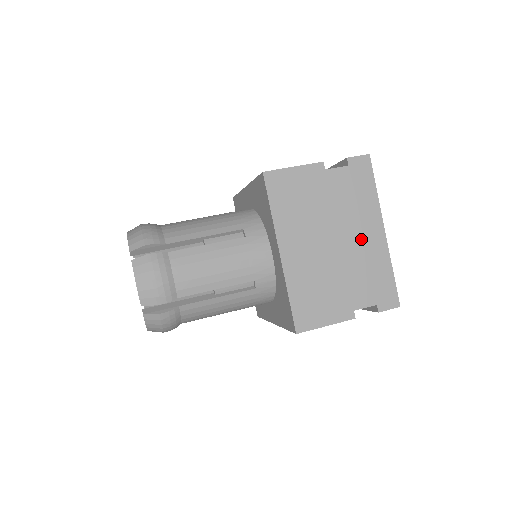
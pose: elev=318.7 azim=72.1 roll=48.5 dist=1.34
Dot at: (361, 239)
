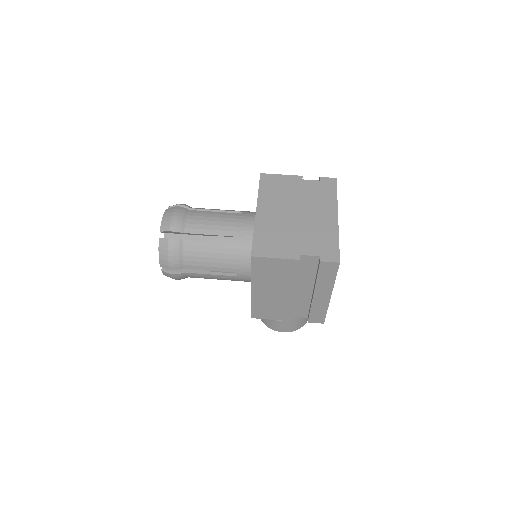
Dot at: (318, 217)
